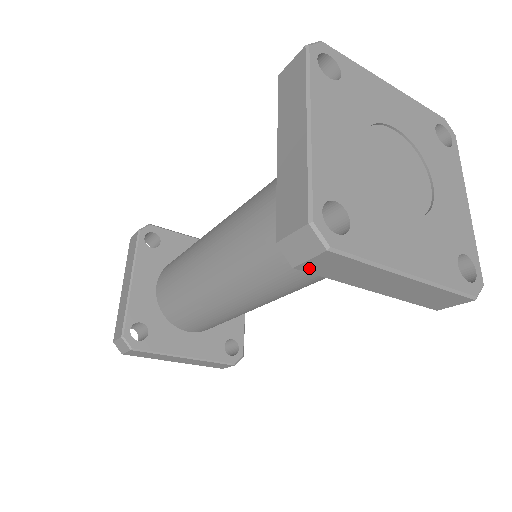
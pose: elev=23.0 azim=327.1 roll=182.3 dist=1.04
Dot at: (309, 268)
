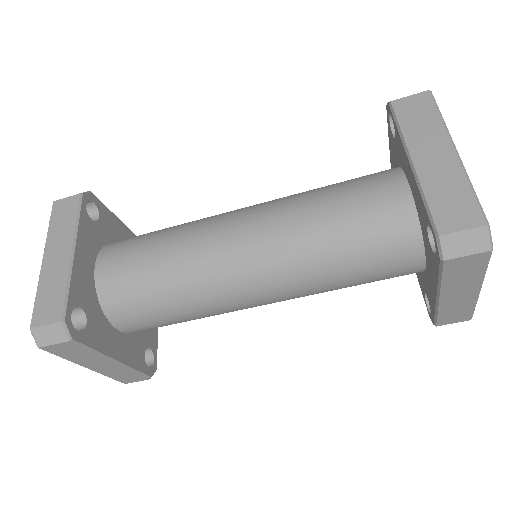
Dot at: (451, 264)
